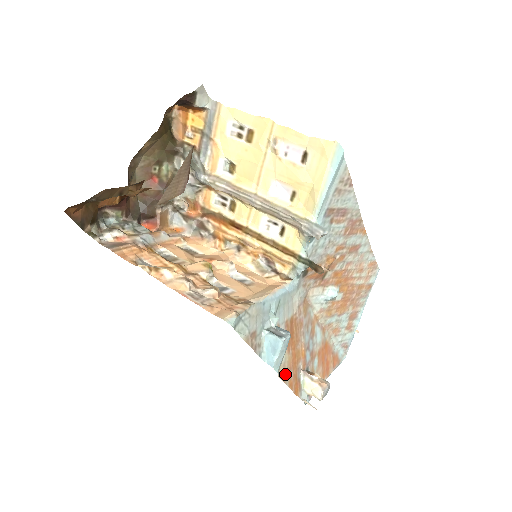
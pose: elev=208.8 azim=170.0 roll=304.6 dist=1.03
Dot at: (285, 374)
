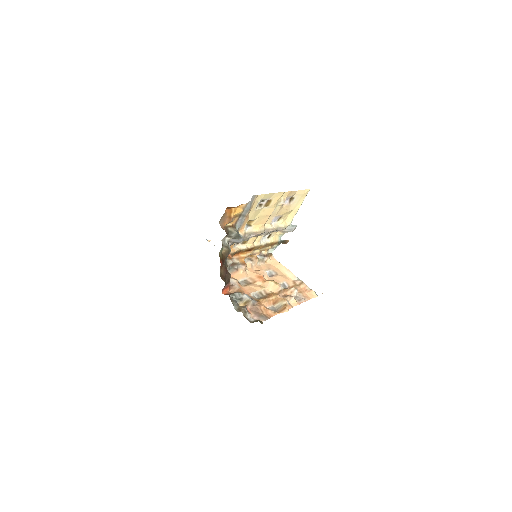
Dot at: occluded
